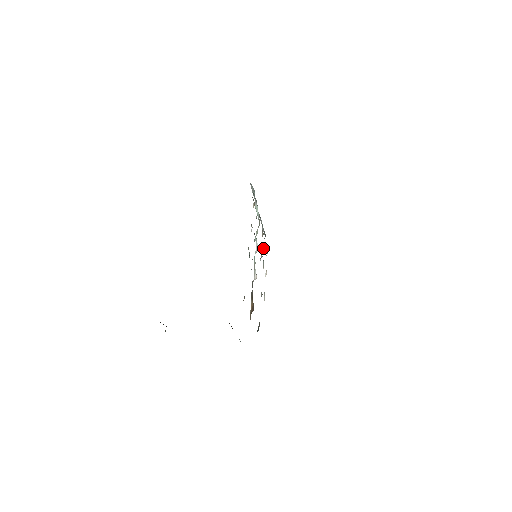
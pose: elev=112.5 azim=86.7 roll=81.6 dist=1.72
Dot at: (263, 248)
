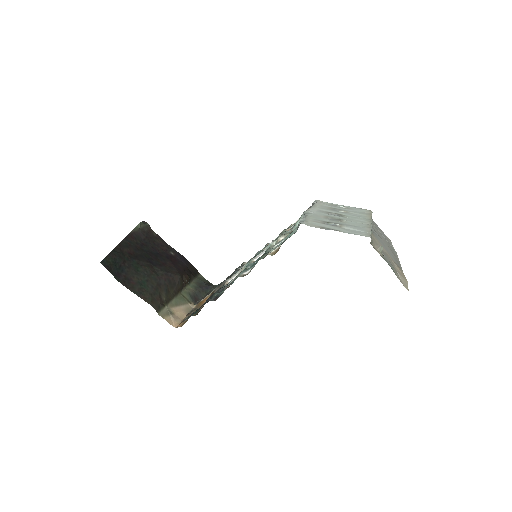
Dot at: (288, 229)
